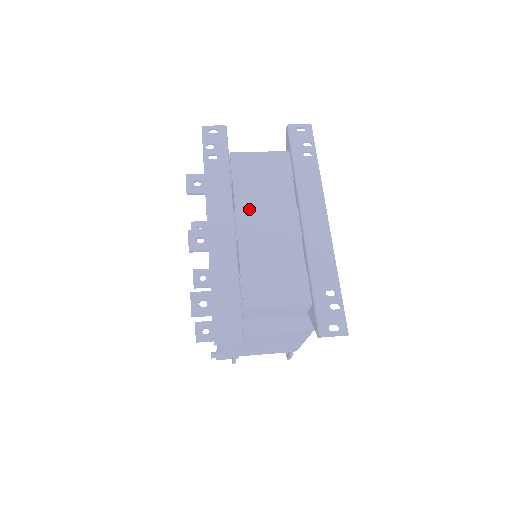
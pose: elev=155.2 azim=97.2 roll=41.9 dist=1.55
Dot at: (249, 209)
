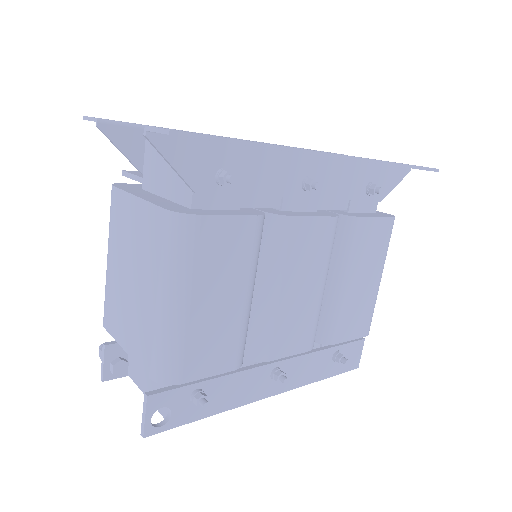
Dot at: occluded
